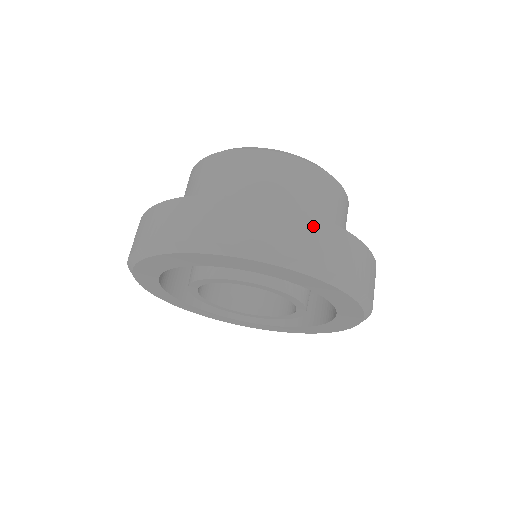
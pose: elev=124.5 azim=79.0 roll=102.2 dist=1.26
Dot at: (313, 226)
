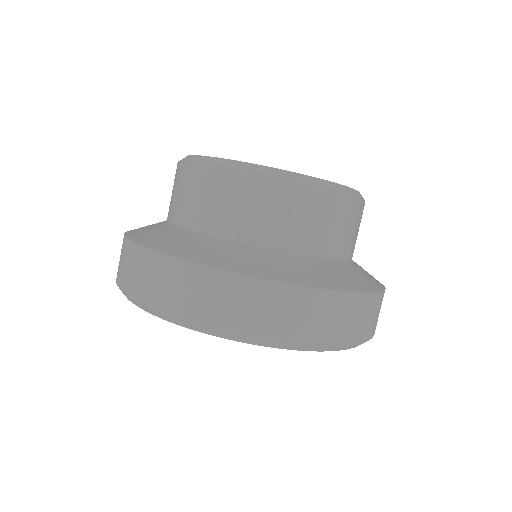
Dot at: (328, 303)
